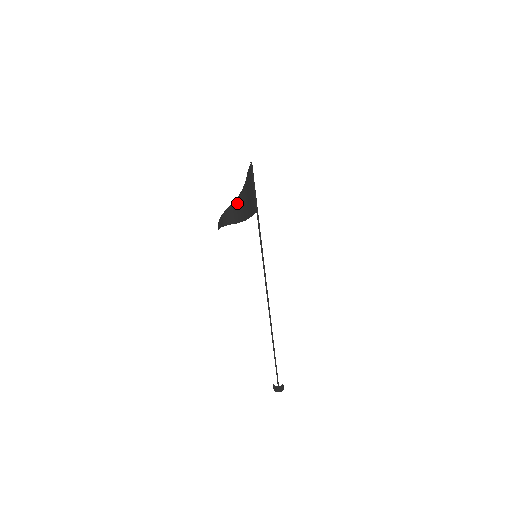
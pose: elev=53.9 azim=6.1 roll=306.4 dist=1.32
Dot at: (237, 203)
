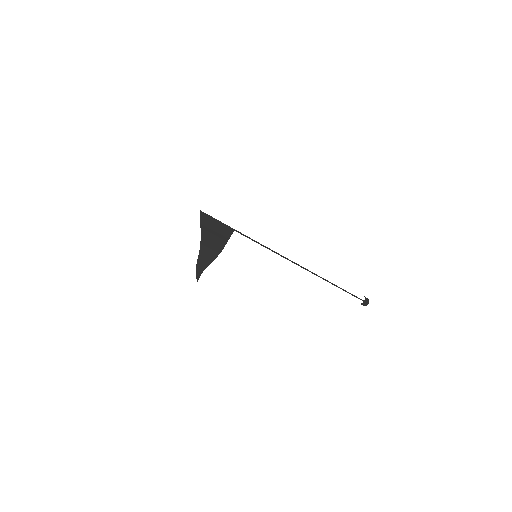
Dot at: (203, 251)
